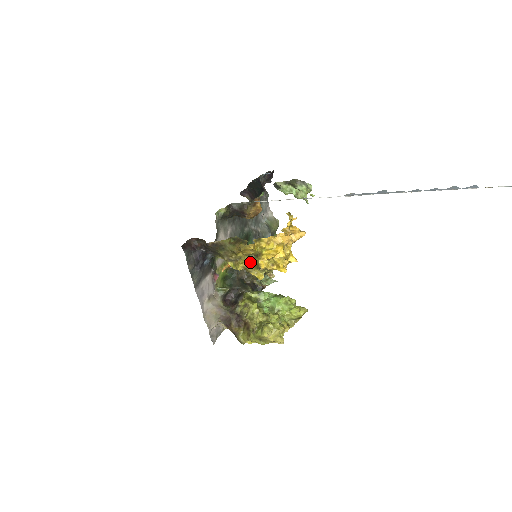
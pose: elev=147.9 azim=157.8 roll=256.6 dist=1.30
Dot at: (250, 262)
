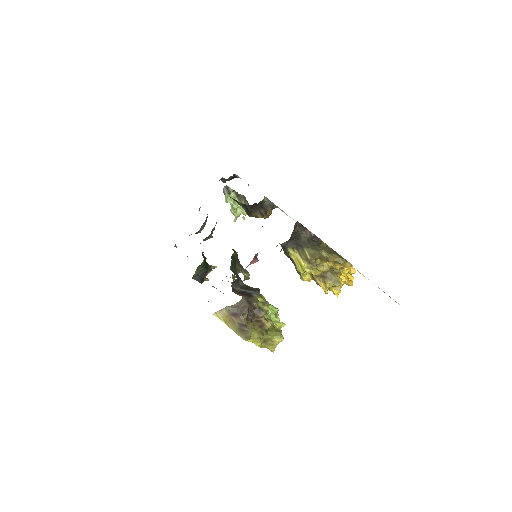
Dot at: (322, 273)
